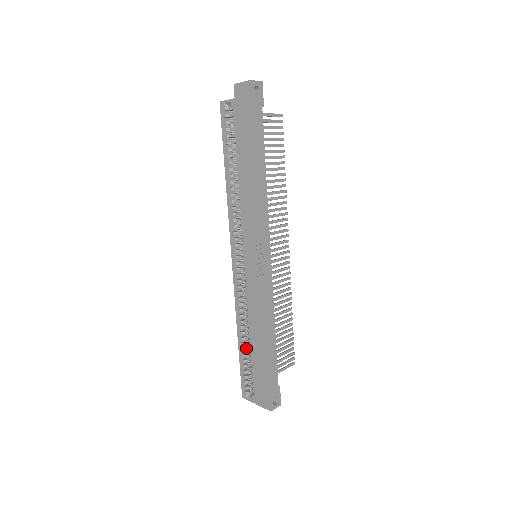
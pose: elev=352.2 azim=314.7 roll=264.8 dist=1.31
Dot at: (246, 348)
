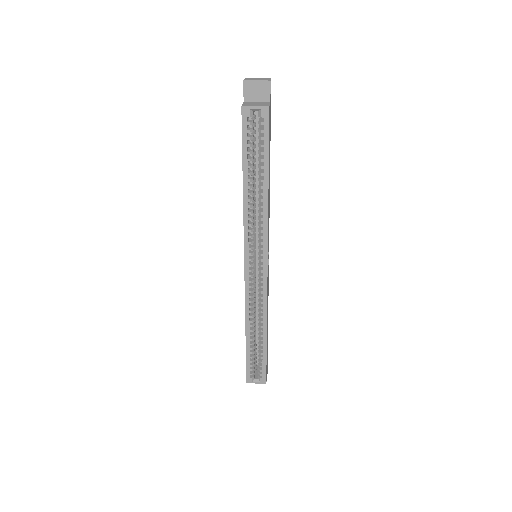
Dot at: (254, 342)
